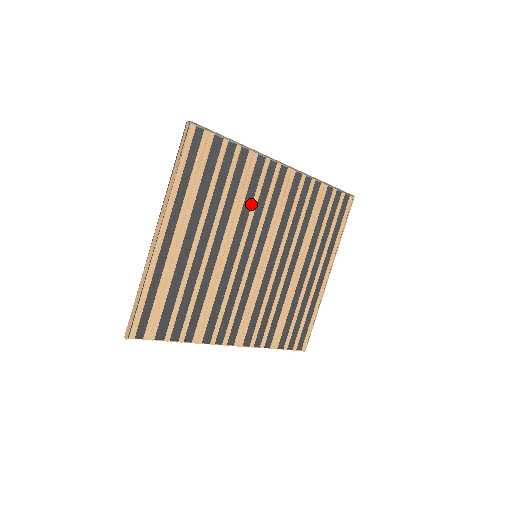
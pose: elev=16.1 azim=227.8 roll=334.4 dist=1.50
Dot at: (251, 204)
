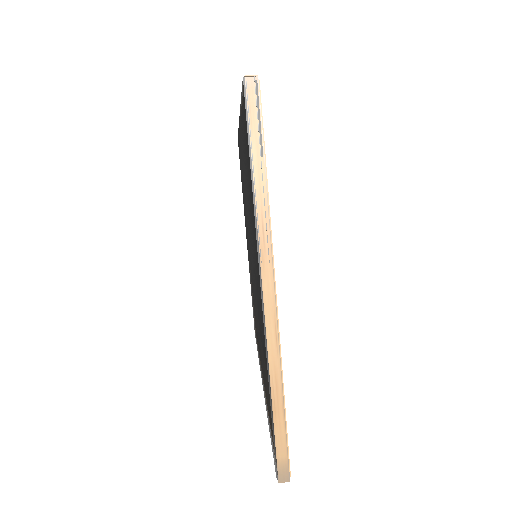
Dot at: occluded
